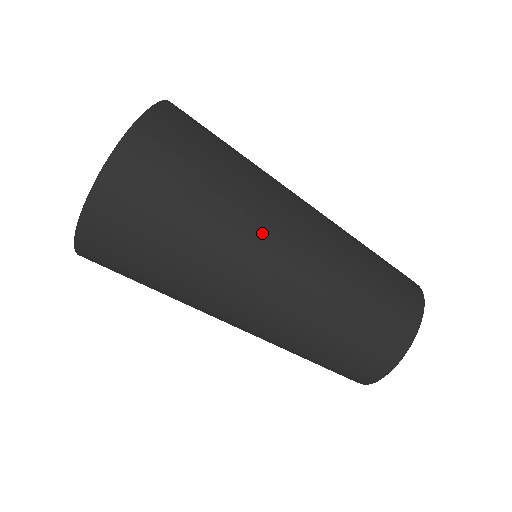
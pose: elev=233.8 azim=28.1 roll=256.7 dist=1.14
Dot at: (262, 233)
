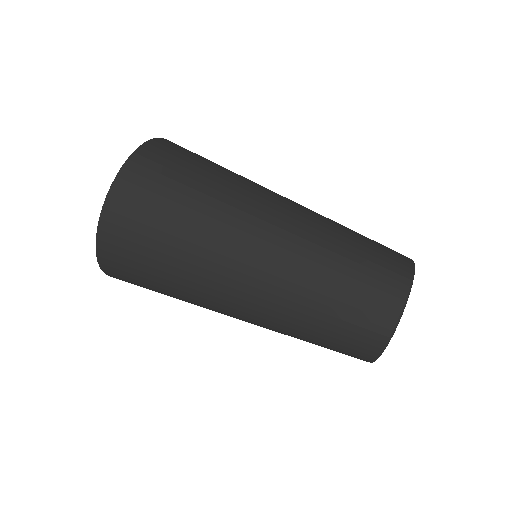
Dot at: (261, 196)
